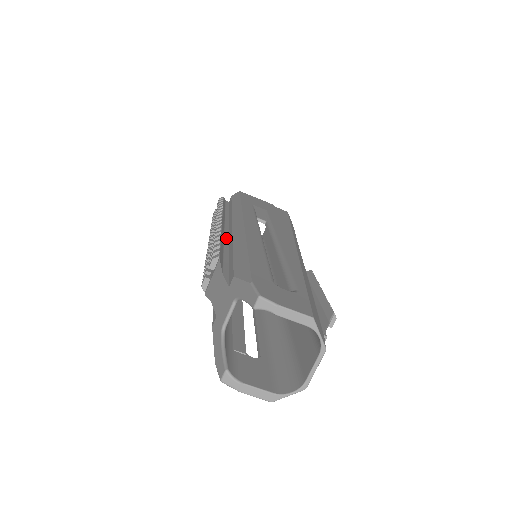
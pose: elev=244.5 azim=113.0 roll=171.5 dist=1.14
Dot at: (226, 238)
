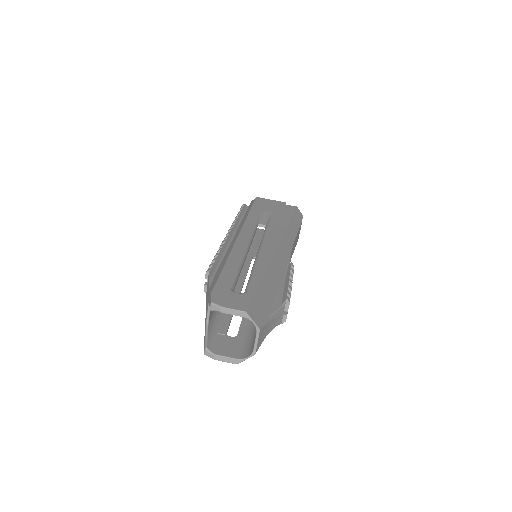
Dot at: (227, 249)
